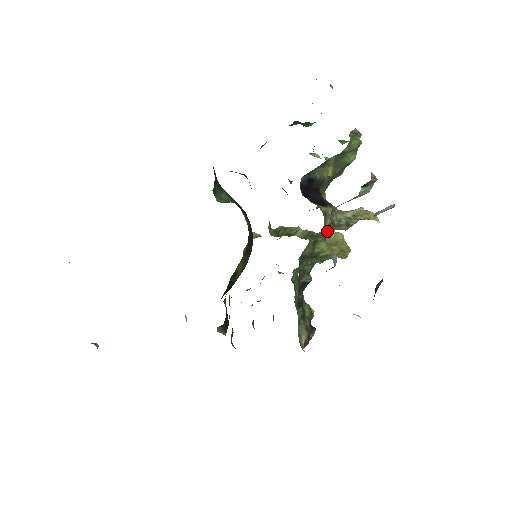
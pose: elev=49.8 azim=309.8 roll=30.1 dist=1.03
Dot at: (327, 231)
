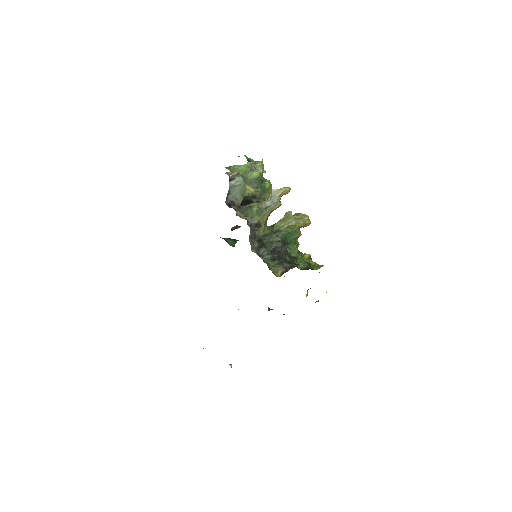
Dot at: (263, 214)
